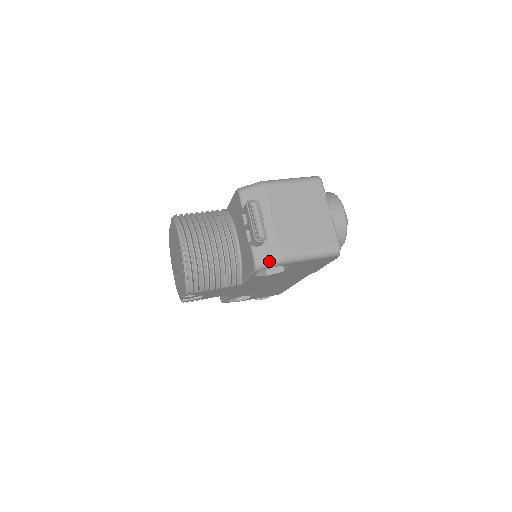
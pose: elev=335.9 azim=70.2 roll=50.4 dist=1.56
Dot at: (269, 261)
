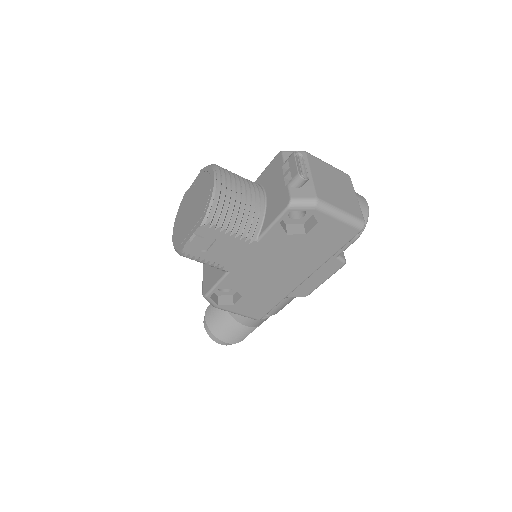
Dot at: (305, 200)
